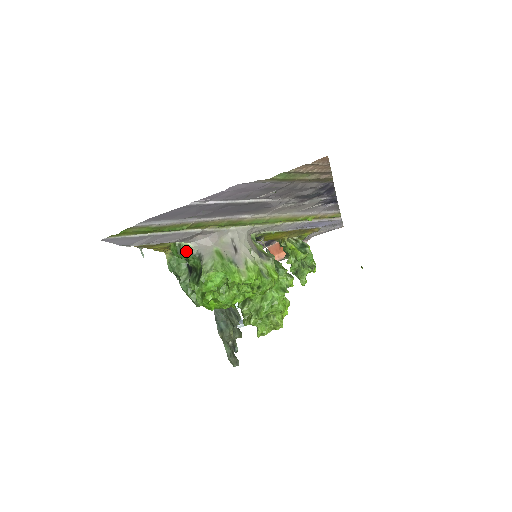
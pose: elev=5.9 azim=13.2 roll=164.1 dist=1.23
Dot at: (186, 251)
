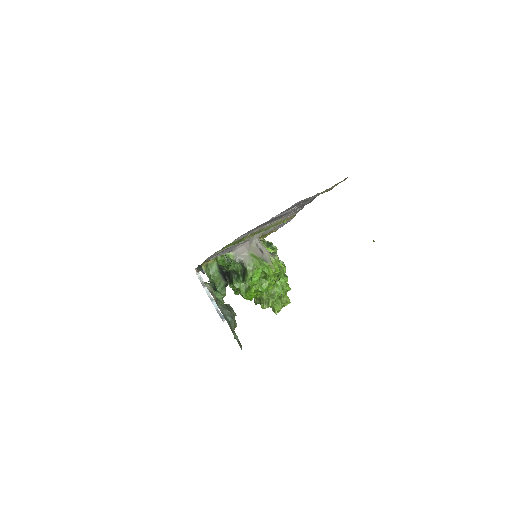
Dot at: (230, 259)
